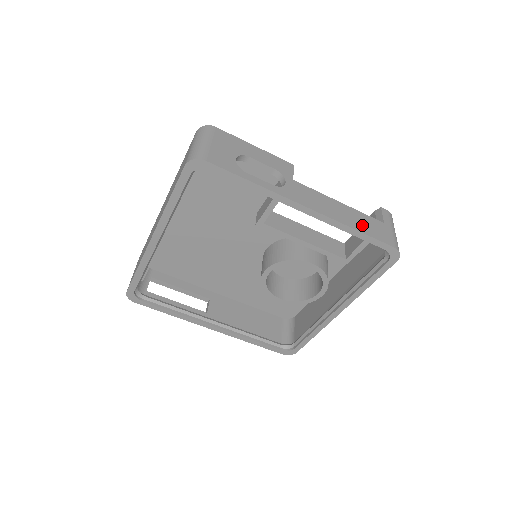
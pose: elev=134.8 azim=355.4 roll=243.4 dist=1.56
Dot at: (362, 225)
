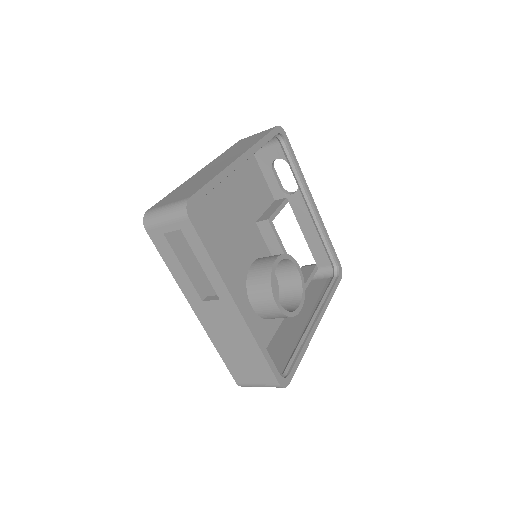
Dot at: occluded
